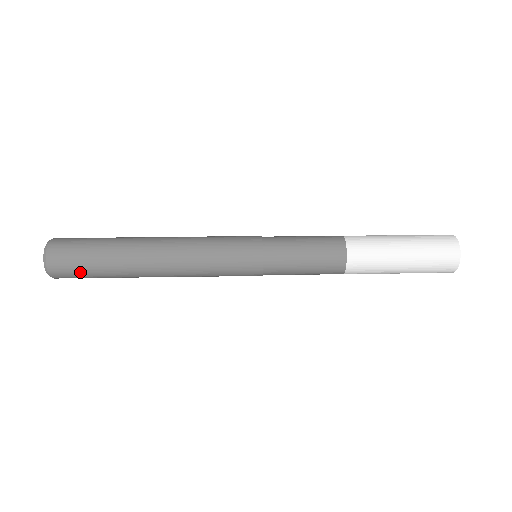
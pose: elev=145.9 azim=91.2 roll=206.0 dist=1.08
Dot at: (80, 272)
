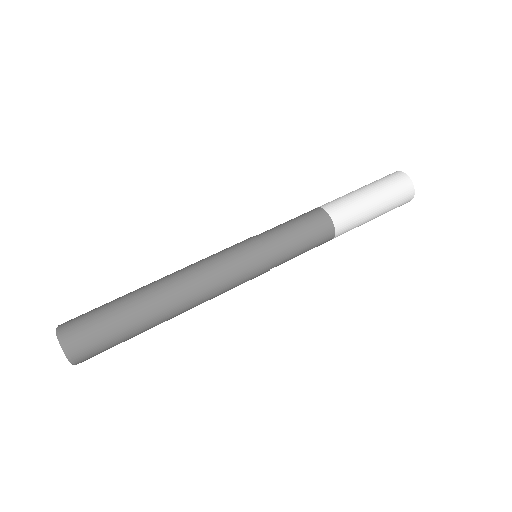
Dot at: (100, 337)
